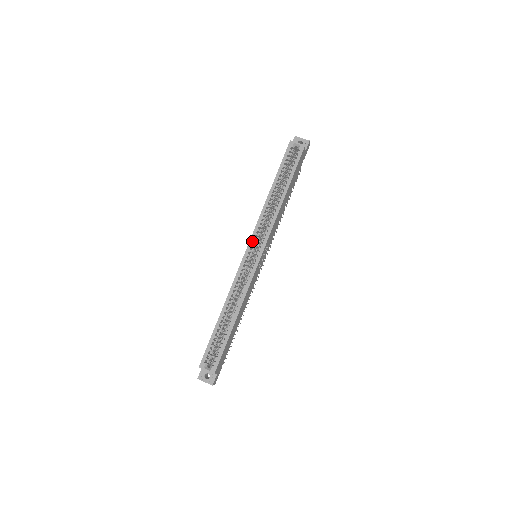
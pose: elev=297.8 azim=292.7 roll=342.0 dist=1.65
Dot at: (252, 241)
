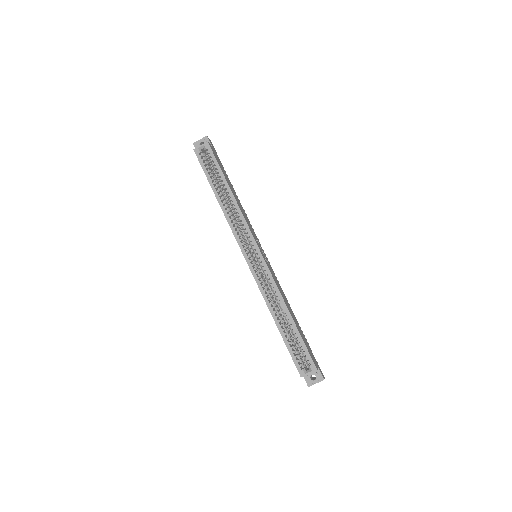
Dot at: (242, 248)
